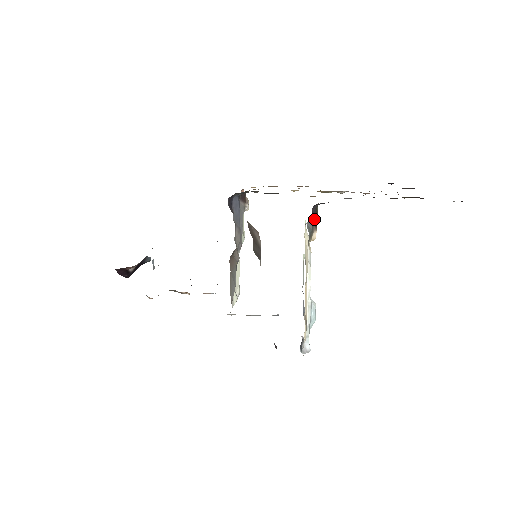
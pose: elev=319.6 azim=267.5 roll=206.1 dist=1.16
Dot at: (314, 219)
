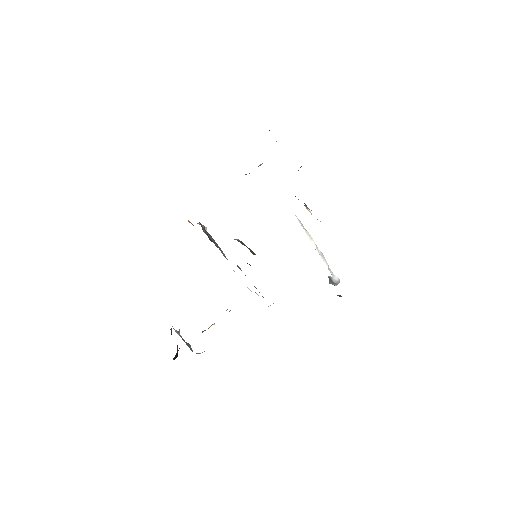
Dot at: occluded
